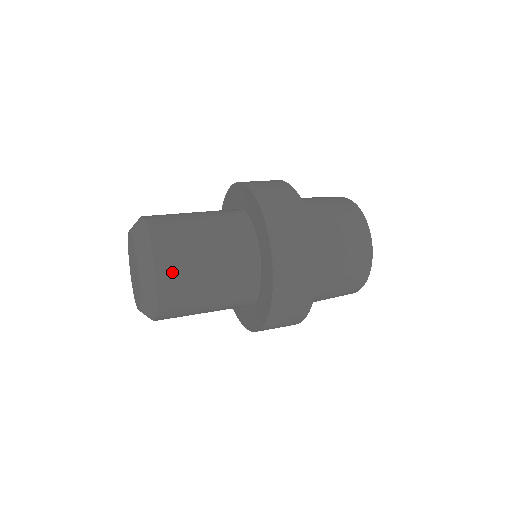
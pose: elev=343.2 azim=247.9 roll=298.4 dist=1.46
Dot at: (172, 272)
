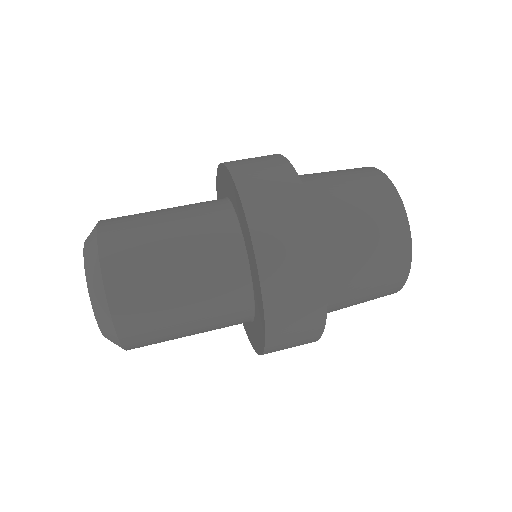
Dot at: (144, 344)
